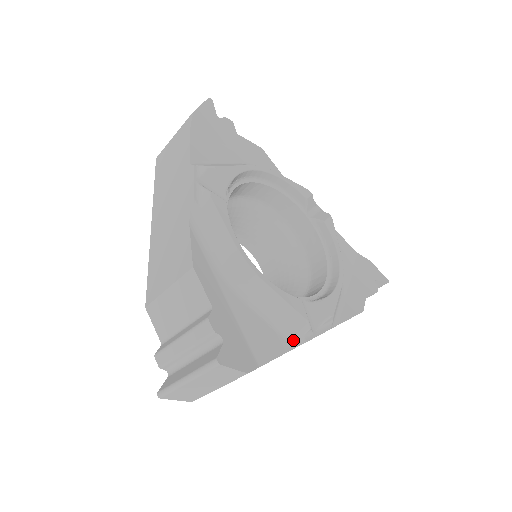
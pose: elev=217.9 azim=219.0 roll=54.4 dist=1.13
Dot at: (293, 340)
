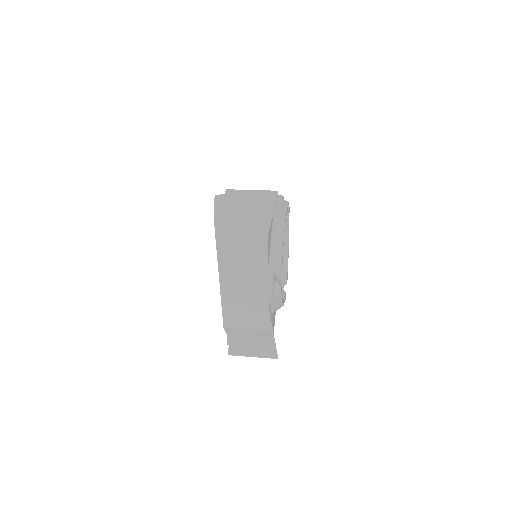
Dot at: occluded
